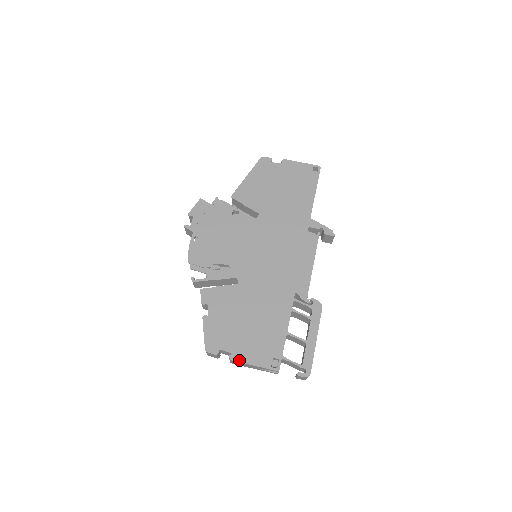
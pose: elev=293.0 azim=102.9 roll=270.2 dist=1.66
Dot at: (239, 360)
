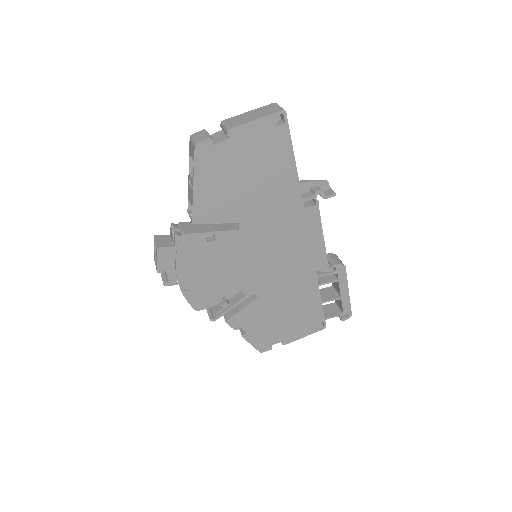
Dot at: (291, 341)
